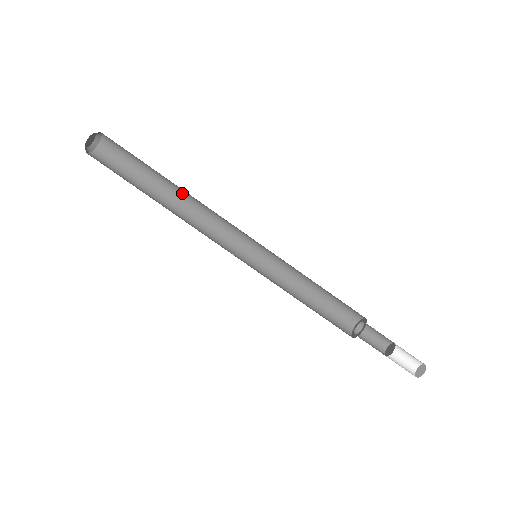
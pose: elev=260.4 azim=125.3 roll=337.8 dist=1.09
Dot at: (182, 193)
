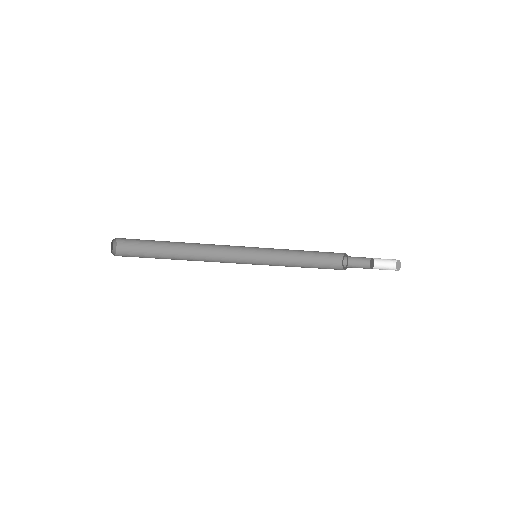
Dot at: occluded
